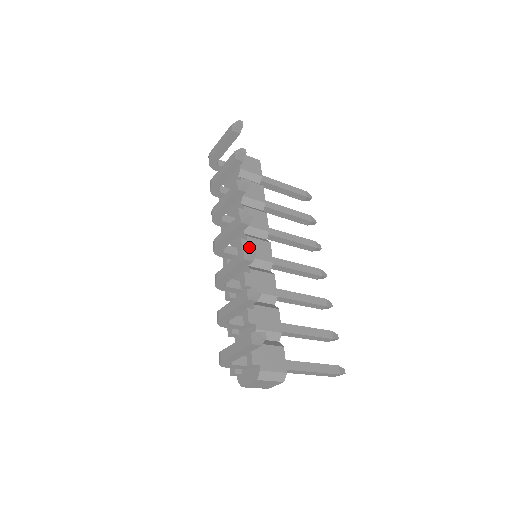
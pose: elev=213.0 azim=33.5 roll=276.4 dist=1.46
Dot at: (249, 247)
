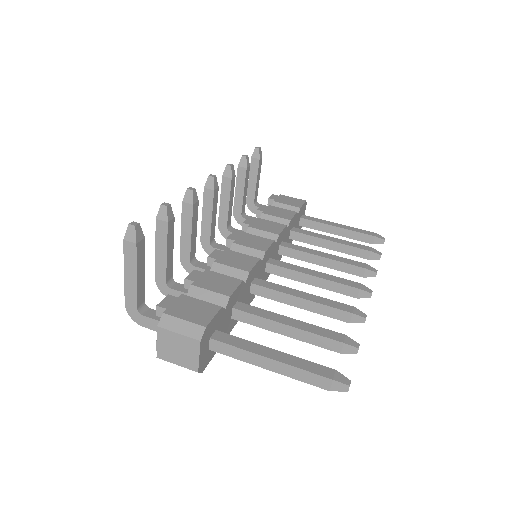
Dot at: (239, 238)
